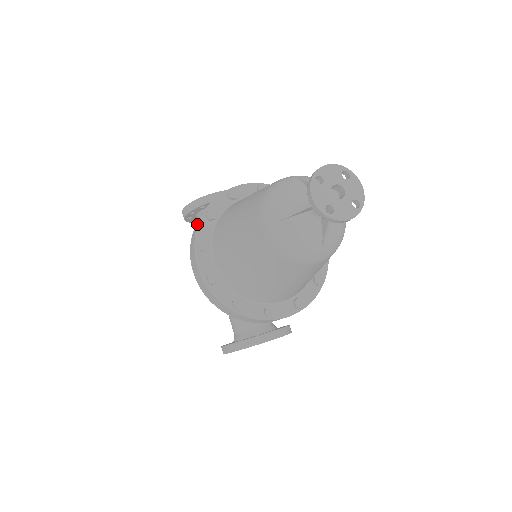
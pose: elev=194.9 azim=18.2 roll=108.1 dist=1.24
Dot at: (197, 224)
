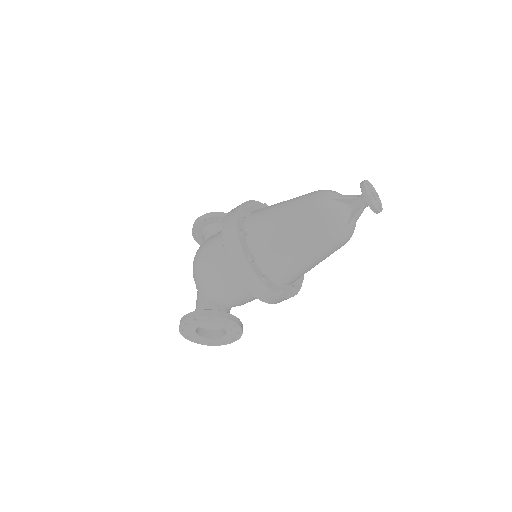
Dot at: (242, 203)
